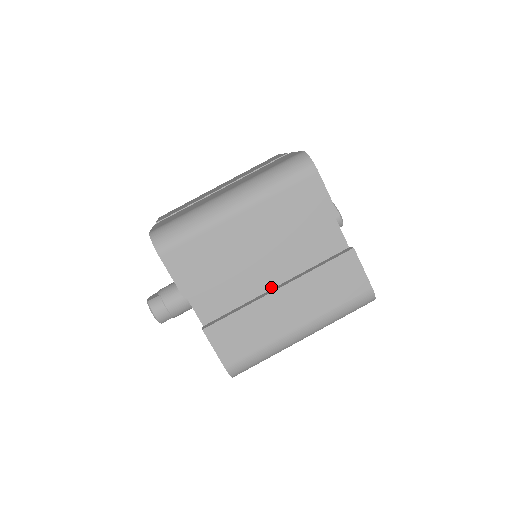
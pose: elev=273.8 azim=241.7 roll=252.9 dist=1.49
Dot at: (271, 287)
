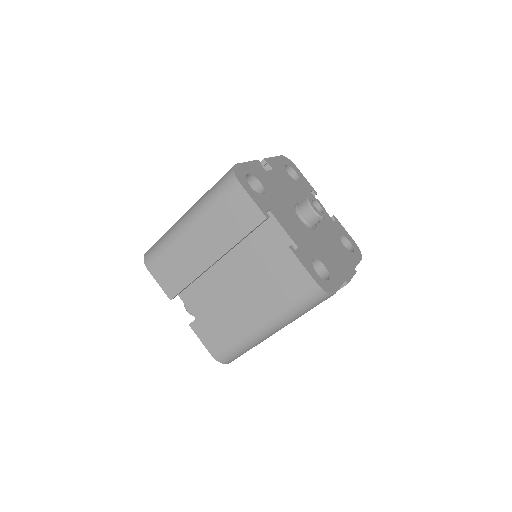
Dot at: occluded
